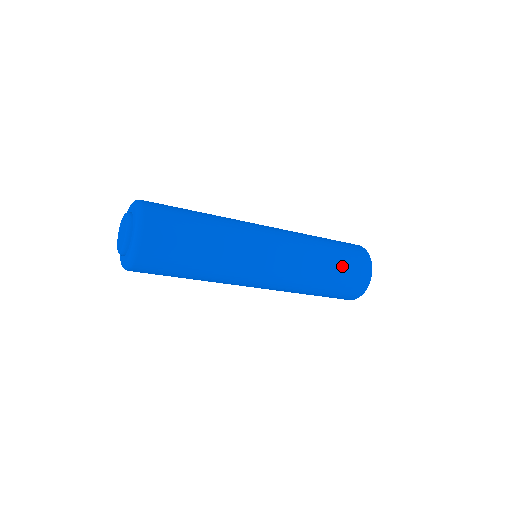
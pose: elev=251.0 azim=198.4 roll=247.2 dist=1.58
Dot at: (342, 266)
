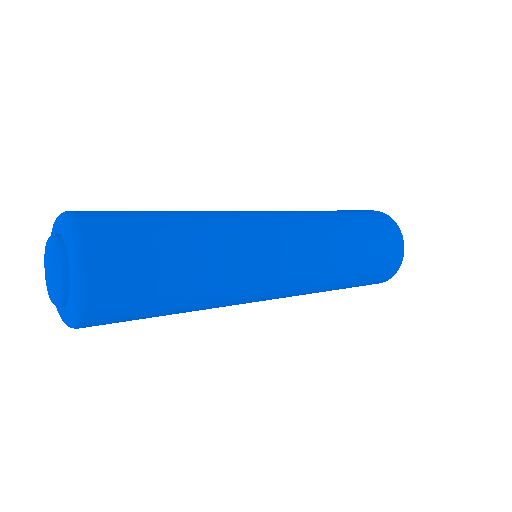
Dot at: (370, 240)
